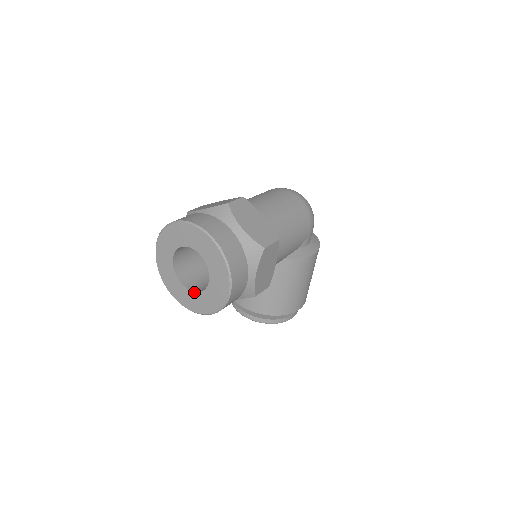
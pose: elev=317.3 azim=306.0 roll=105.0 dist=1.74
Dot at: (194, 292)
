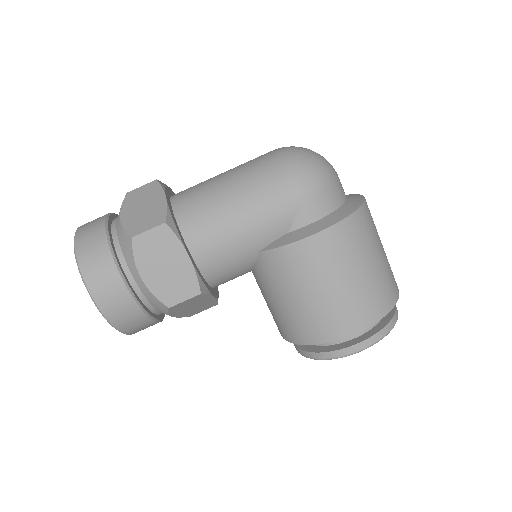
Dot at: occluded
